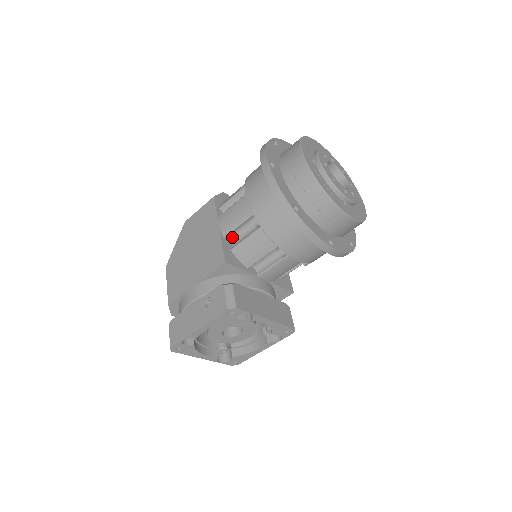
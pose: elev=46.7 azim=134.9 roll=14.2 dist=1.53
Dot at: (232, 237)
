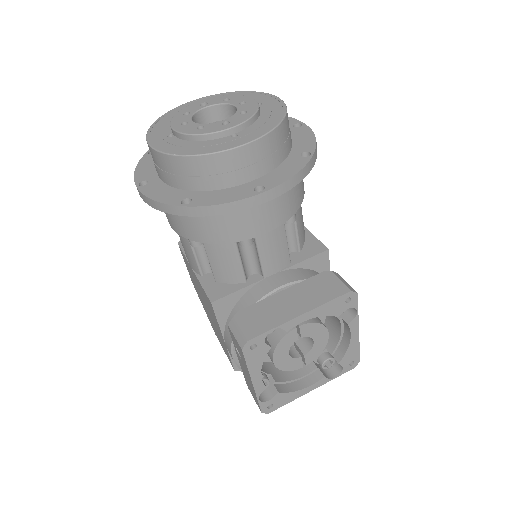
Dot at: (208, 268)
